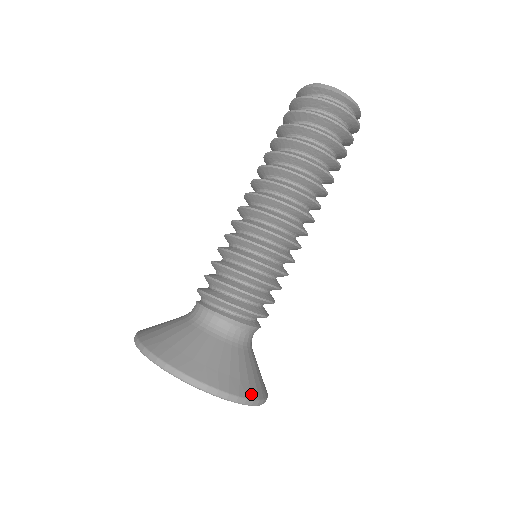
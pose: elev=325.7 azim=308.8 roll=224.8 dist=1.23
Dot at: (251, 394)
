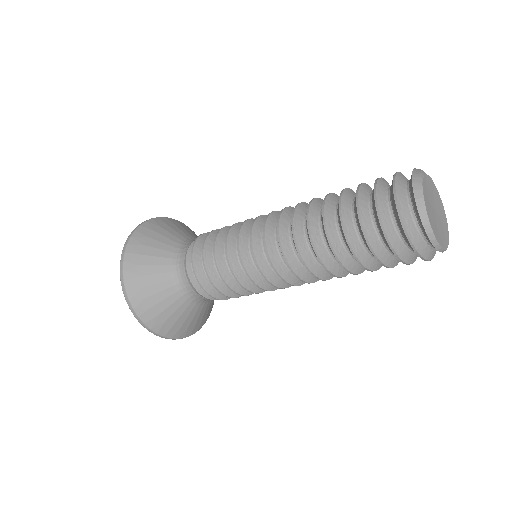
Dot at: (158, 329)
